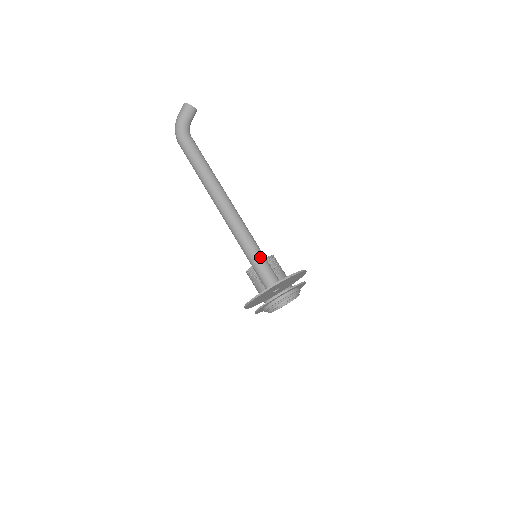
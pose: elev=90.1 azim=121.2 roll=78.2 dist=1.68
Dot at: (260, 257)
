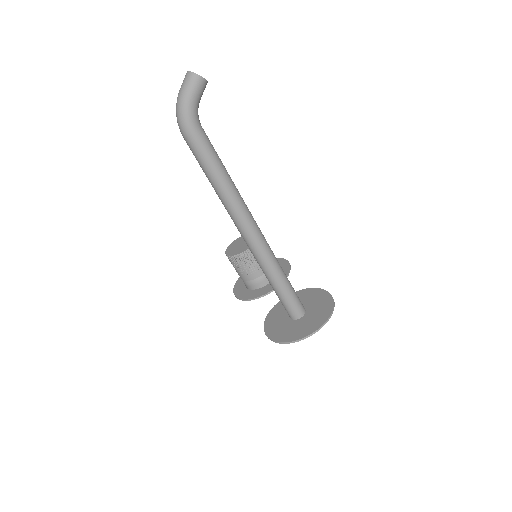
Dot at: (289, 287)
